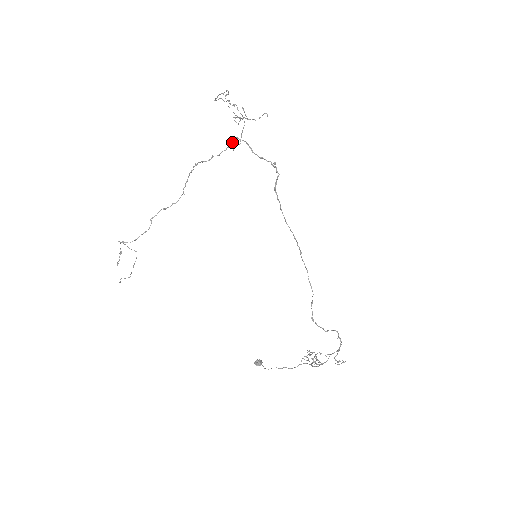
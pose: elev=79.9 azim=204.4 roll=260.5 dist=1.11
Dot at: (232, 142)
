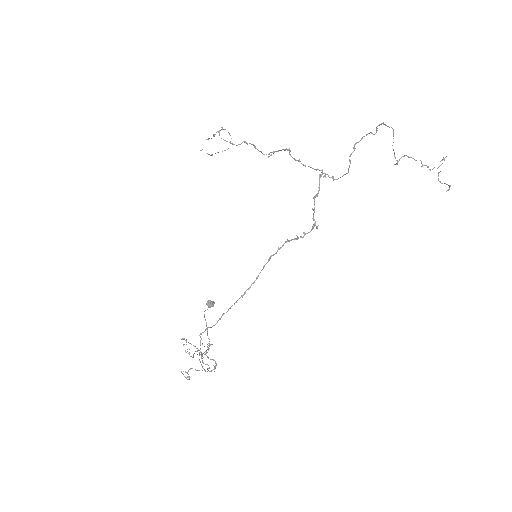
Dot at: (322, 170)
